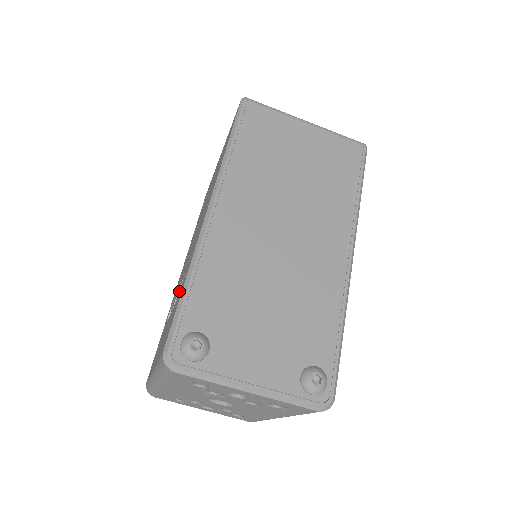
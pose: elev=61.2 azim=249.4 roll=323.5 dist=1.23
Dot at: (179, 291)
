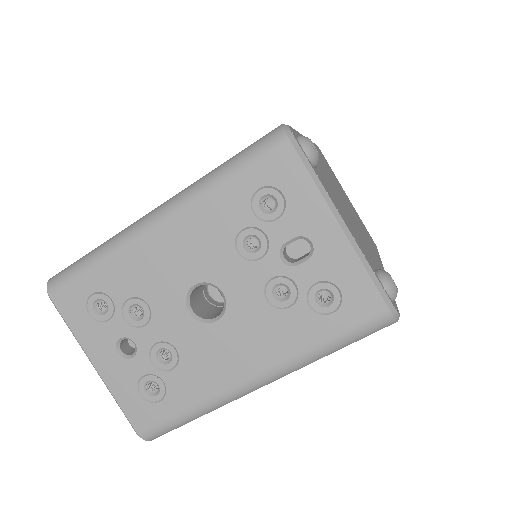
Dot at: occluded
